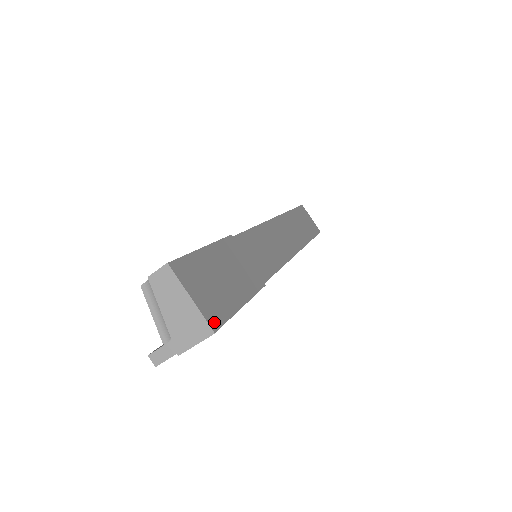
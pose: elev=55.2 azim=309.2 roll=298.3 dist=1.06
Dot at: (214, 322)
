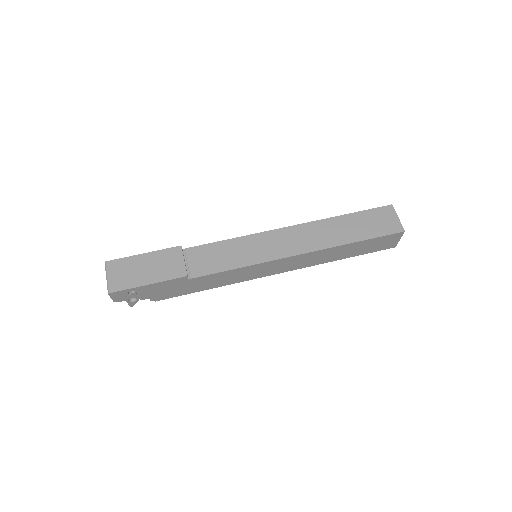
Dot at: (113, 289)
